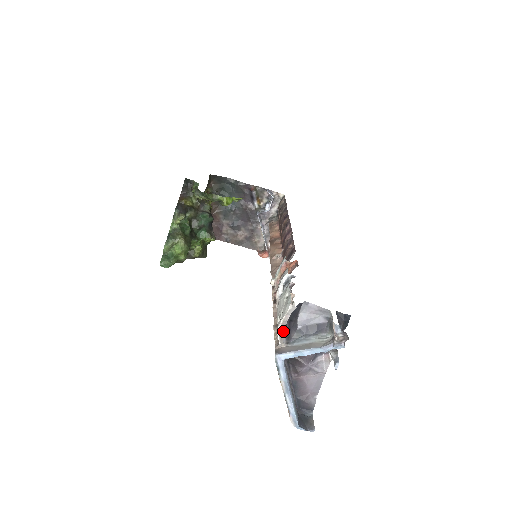
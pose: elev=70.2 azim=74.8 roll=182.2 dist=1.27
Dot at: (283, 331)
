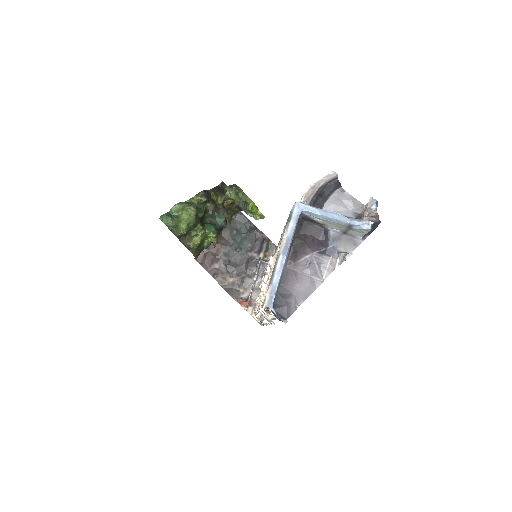
Dot at: (311, 193)
